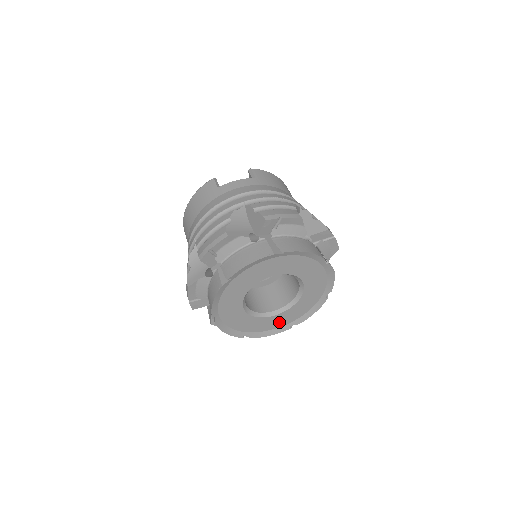
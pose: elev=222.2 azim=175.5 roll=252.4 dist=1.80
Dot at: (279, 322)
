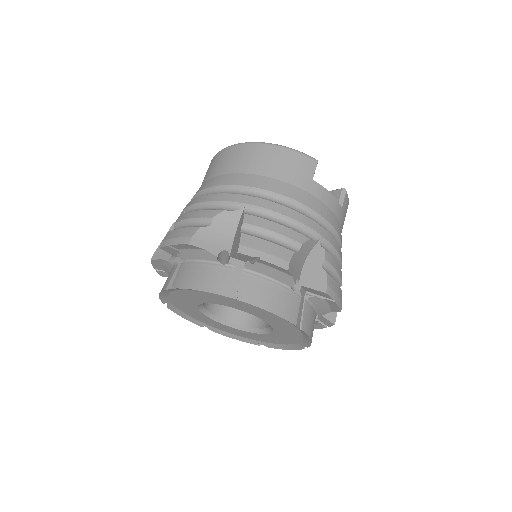
Dot at: (203, 319)
